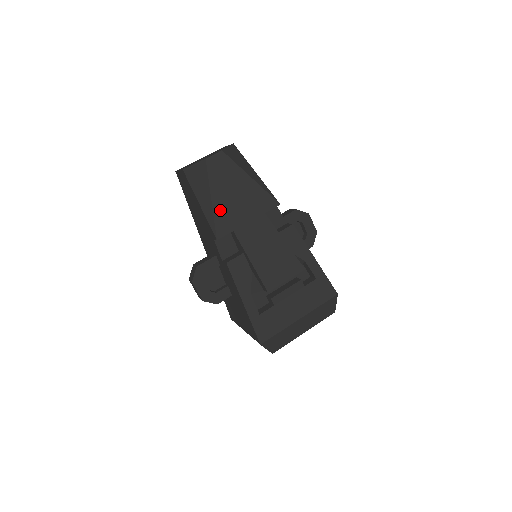
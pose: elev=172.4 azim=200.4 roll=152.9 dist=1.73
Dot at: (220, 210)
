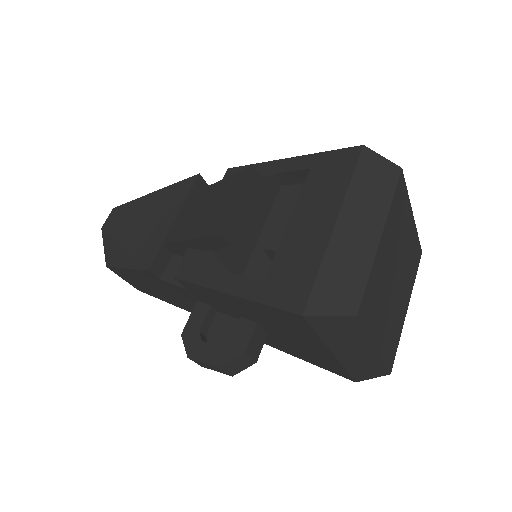
Dot at: (137, 245)
